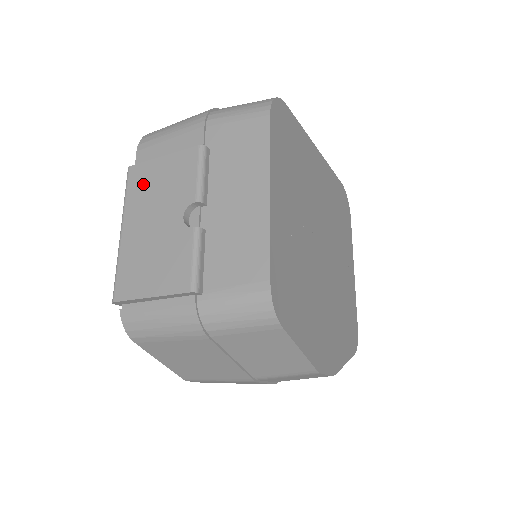
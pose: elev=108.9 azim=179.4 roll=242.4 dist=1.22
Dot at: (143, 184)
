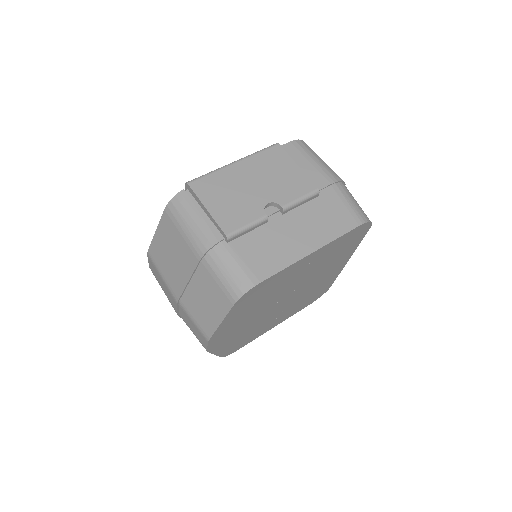
Dot at: (273, 161)
